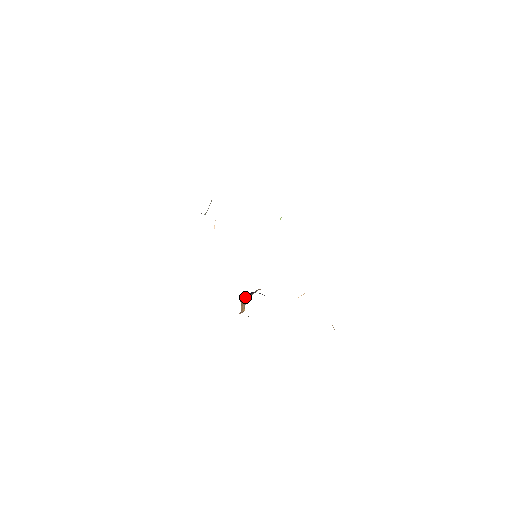
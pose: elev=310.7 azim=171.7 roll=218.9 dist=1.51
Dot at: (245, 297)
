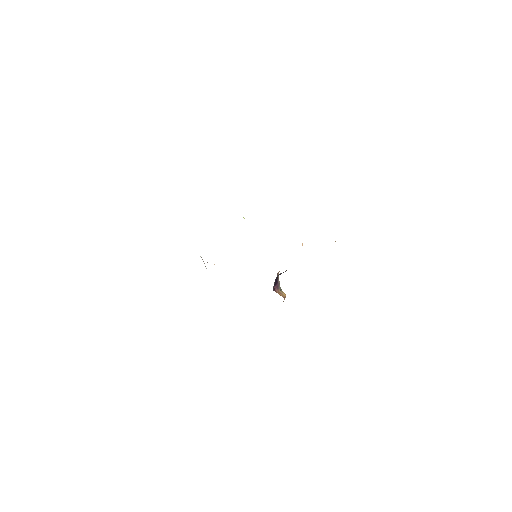
Dot at: (276, 287)
